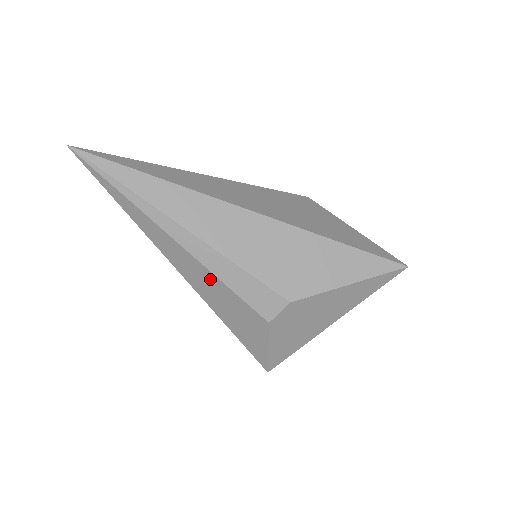
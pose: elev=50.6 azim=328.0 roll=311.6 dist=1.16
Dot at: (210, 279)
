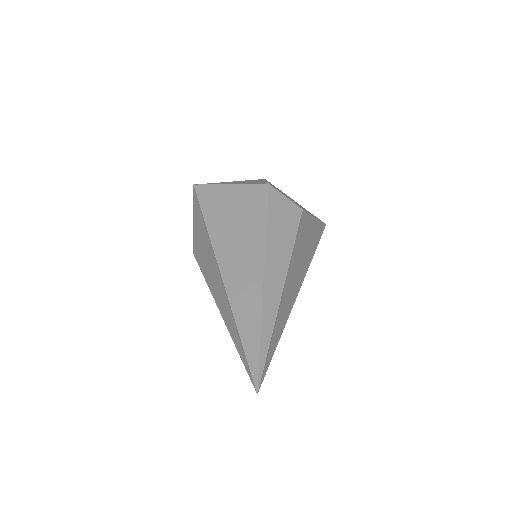
Dot at: occluded
